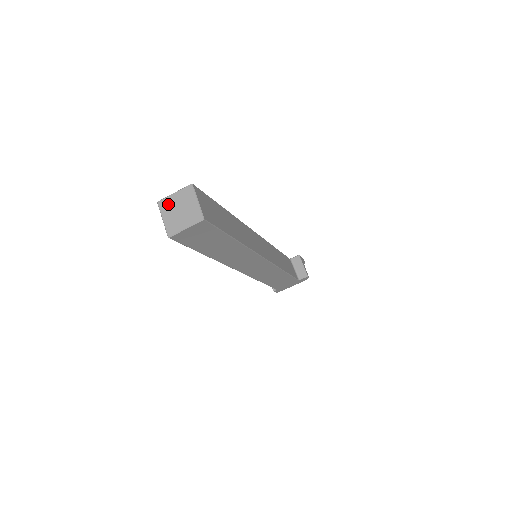
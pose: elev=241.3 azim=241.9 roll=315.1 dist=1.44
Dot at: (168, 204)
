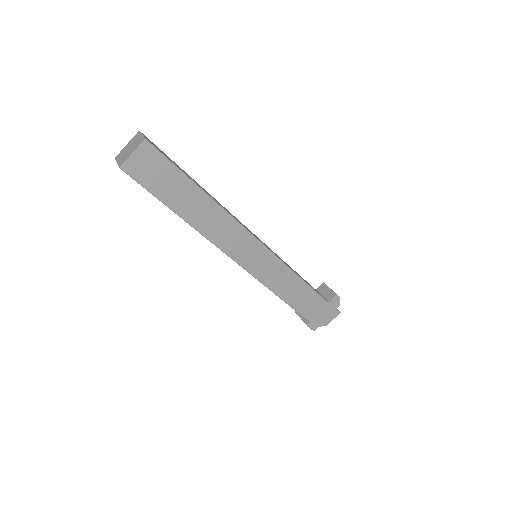
Dot at: (122, 152)
